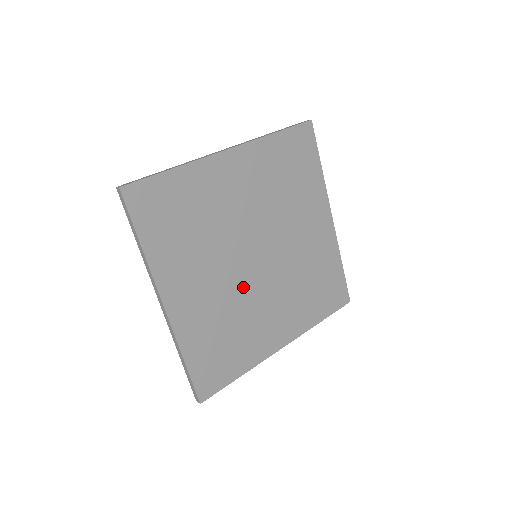
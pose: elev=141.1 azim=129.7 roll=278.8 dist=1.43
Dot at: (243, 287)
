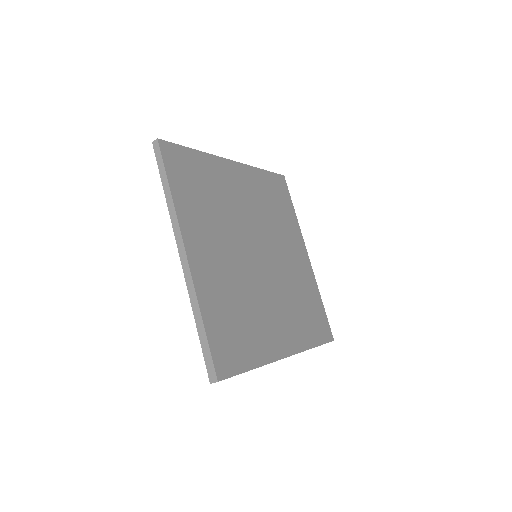
Dot at: (249, 275)
